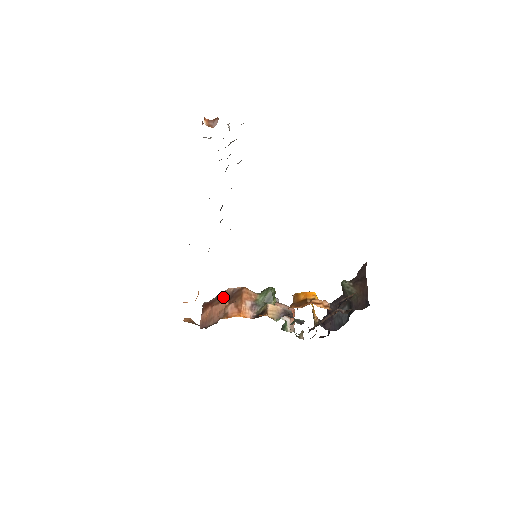
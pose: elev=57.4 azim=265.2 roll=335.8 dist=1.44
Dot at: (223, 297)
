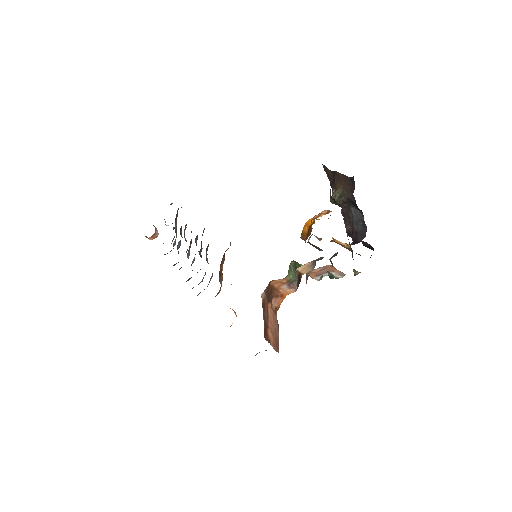
Dot at: (265, 307)
